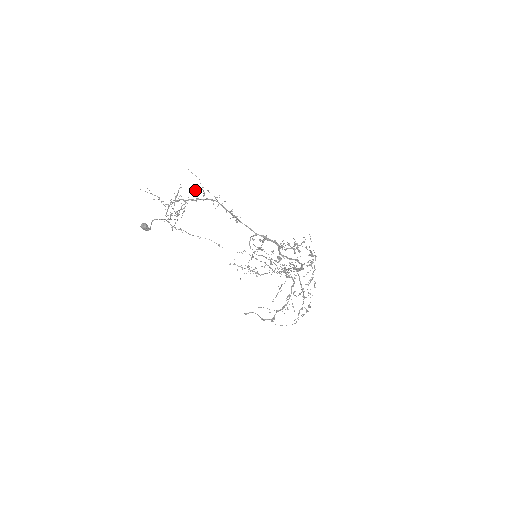
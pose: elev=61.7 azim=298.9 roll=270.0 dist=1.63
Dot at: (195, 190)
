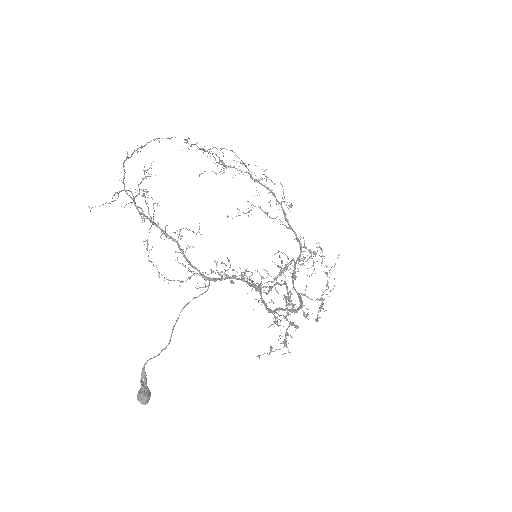
Dot at: occluded
